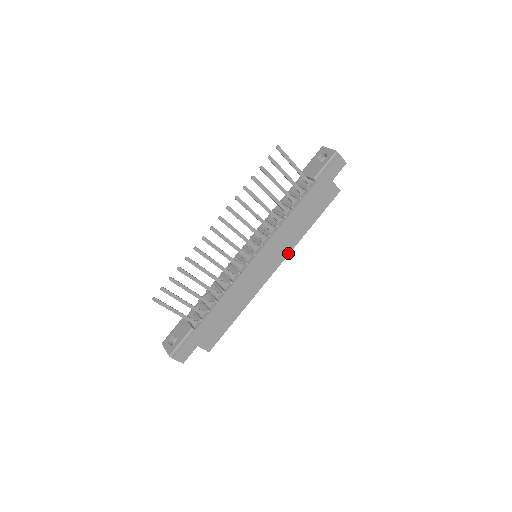
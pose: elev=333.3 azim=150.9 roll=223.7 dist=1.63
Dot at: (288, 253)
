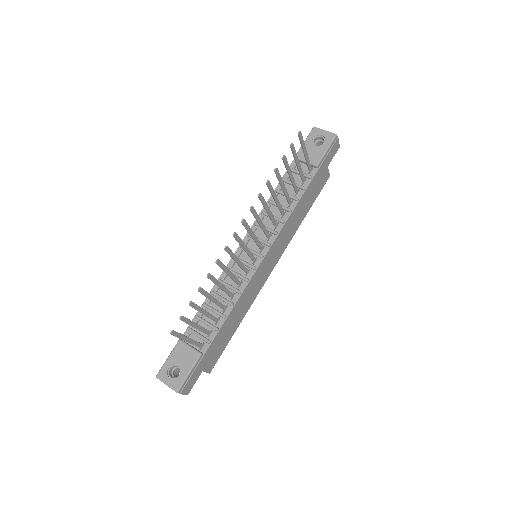
Dot at: (285, 248)
